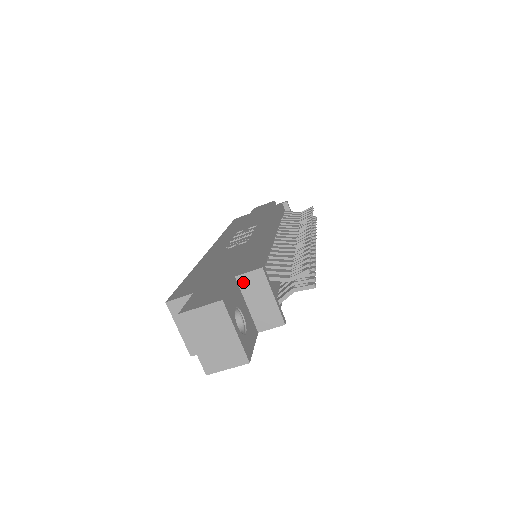
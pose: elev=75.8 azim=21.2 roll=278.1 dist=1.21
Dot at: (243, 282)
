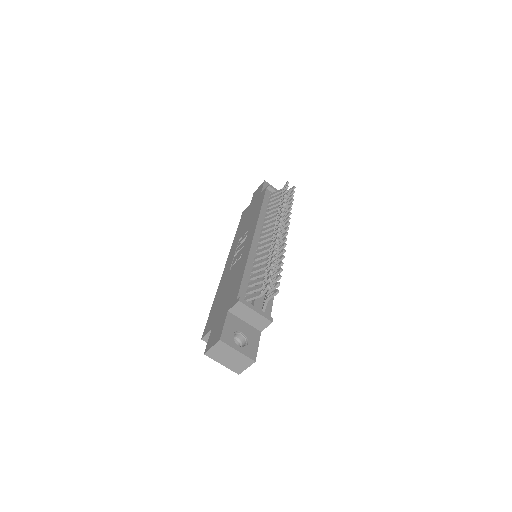
Dot at: (234, 312)
